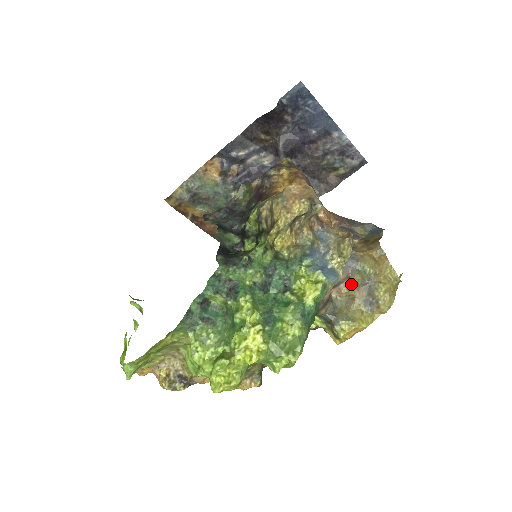
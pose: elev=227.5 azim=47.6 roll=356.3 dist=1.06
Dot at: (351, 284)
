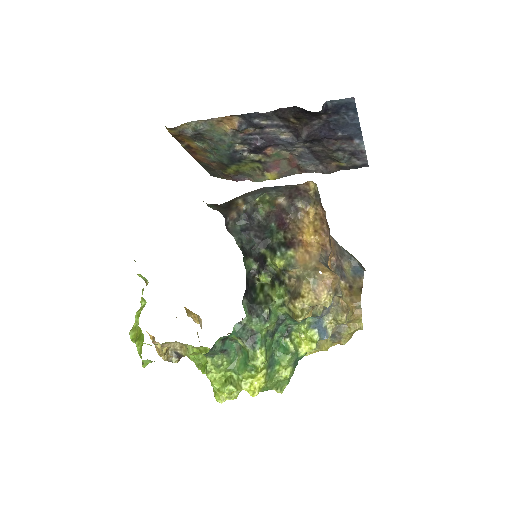
Dot at: occluded
